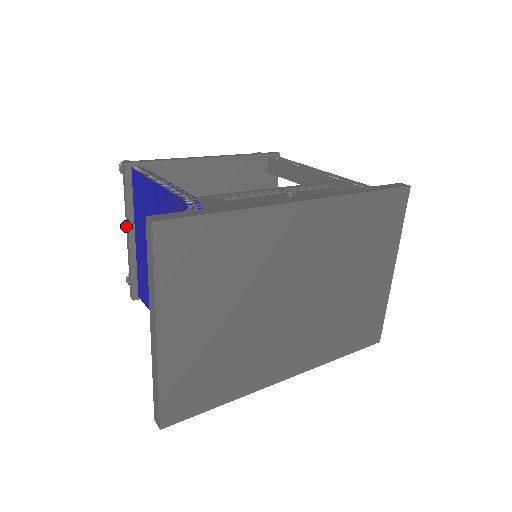
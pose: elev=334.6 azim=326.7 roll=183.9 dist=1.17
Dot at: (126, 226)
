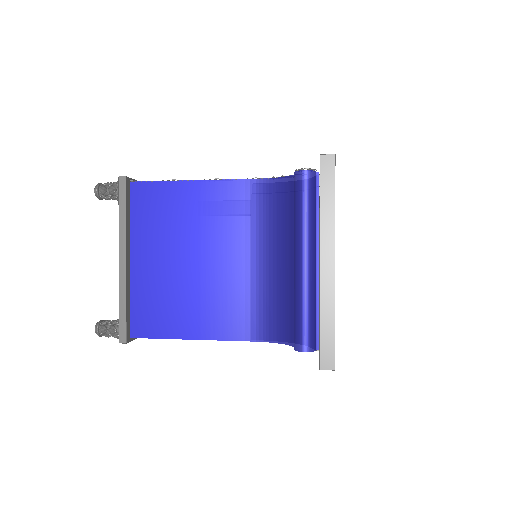
Dot at: (119, 249)
